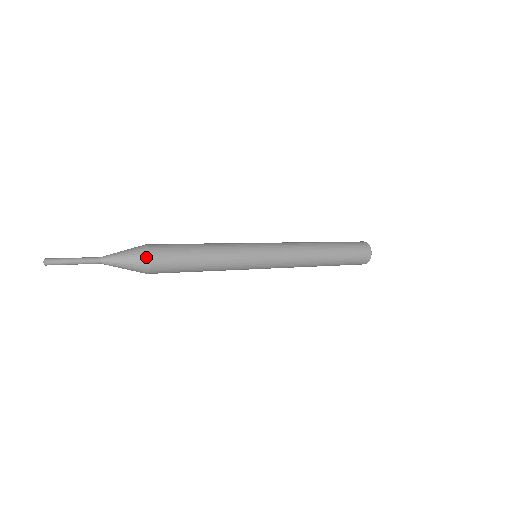
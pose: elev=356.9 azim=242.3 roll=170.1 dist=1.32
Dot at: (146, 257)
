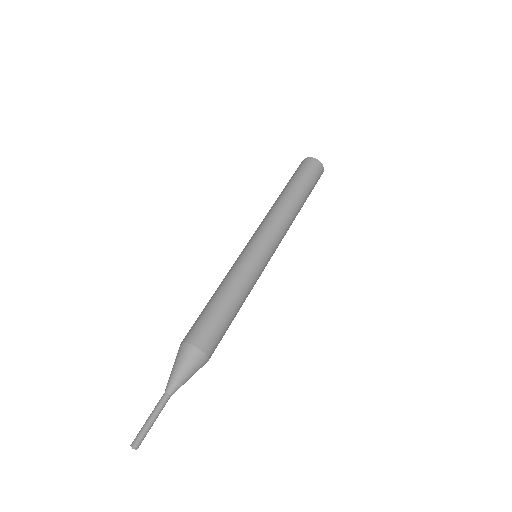
Dot at: (195, 352)
